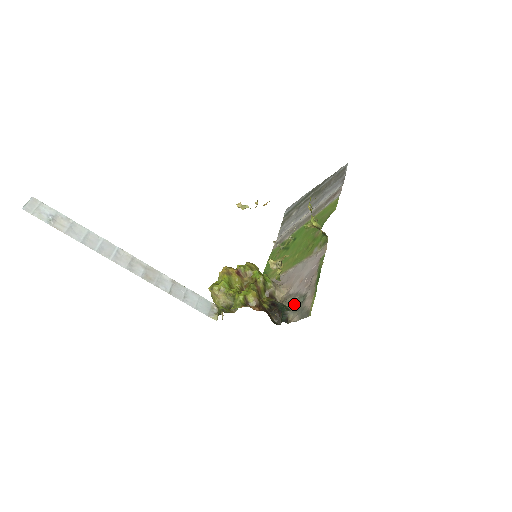
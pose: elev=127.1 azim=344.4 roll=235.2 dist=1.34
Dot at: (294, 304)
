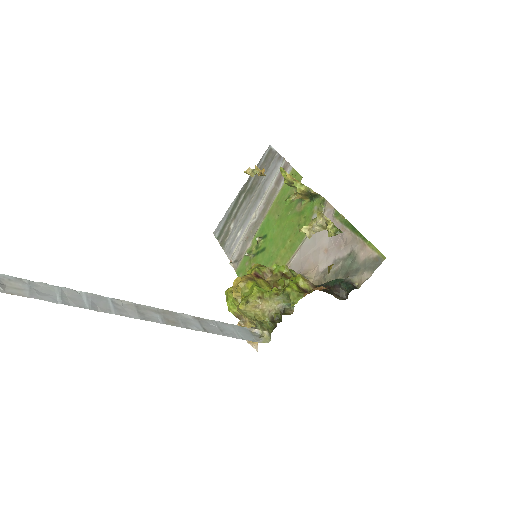
Dot at: (344, 271)
